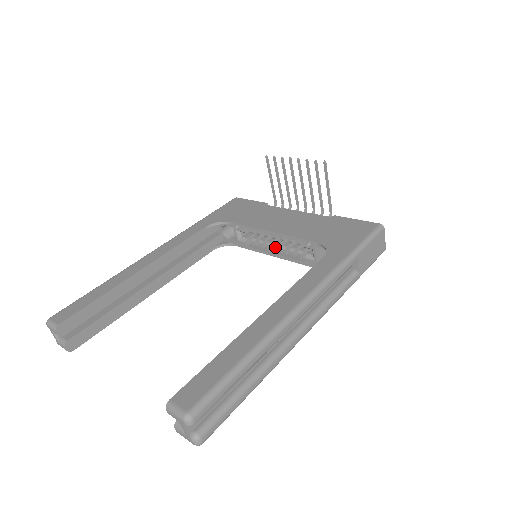
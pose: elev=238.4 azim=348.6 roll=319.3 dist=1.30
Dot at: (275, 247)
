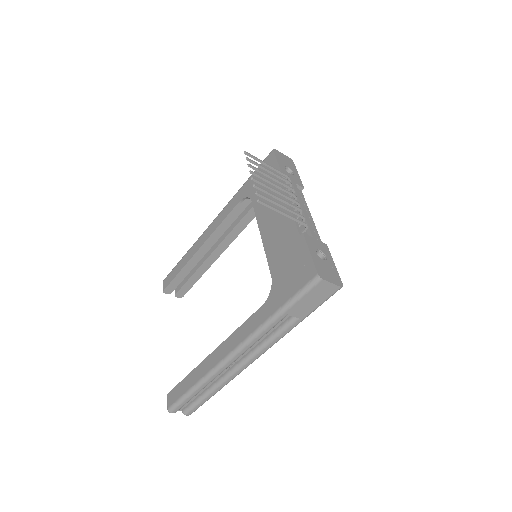
Dot at: occluded
